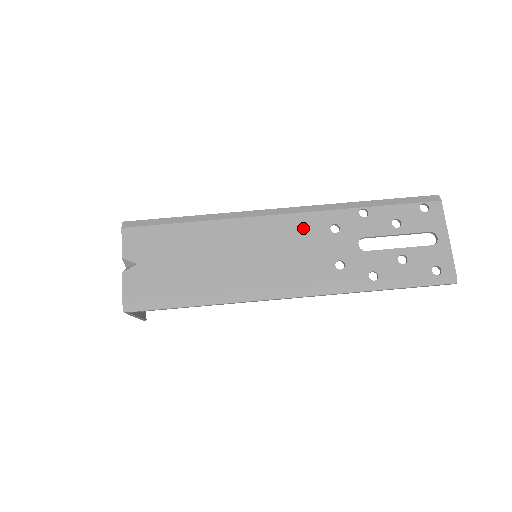
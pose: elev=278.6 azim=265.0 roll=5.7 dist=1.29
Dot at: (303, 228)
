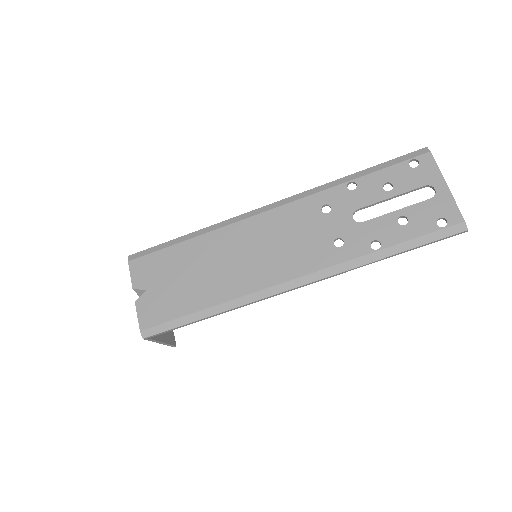
Dot at: (294, 217)
